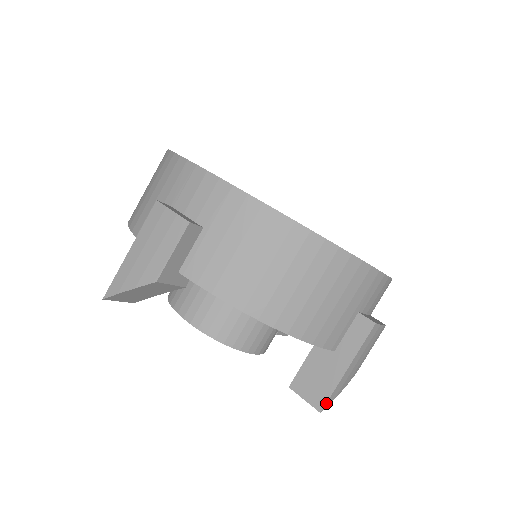
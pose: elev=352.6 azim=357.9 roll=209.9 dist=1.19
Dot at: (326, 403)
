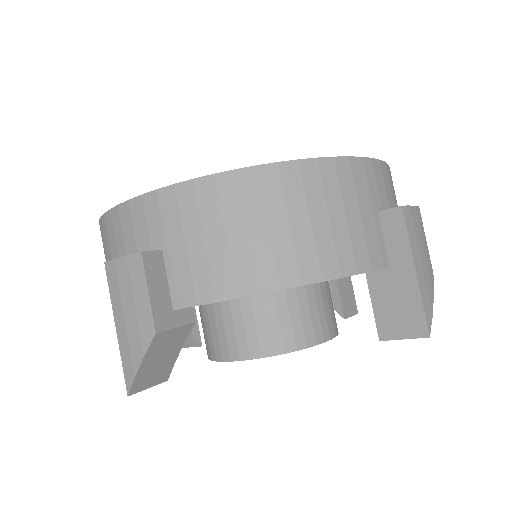
Dot at: (426, 323)
